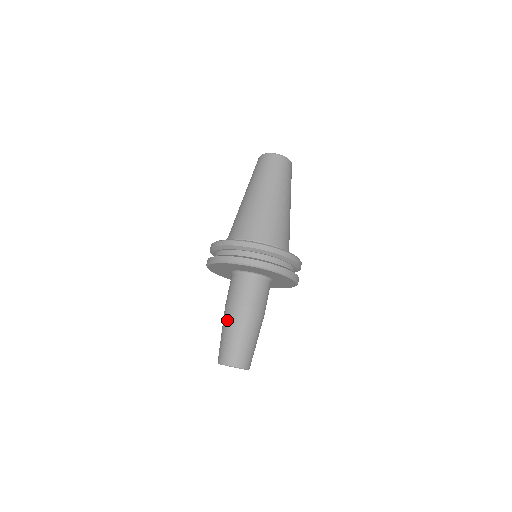
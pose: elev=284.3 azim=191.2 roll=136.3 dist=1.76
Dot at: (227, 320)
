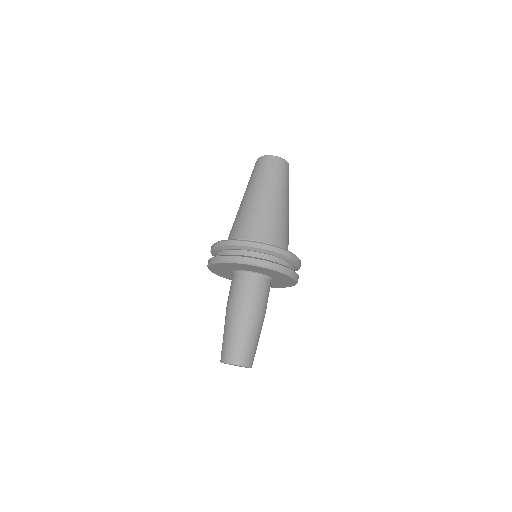
Dot at: (234, 319)
